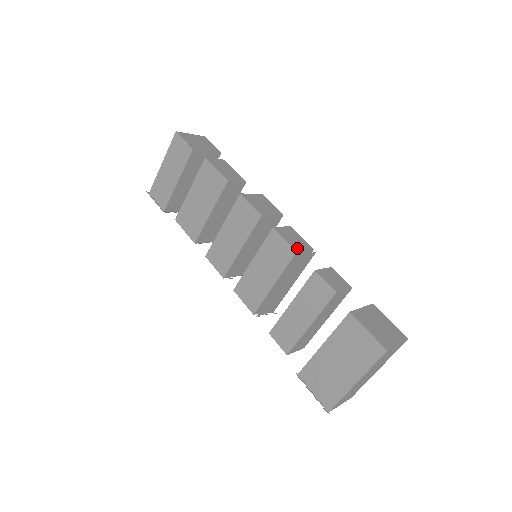
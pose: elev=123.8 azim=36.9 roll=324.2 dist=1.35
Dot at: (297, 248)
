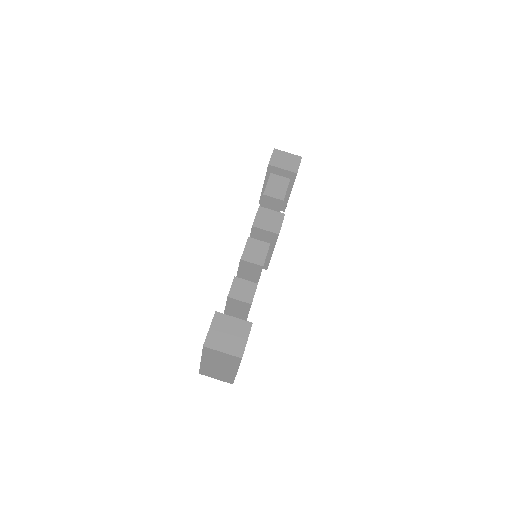
Dot at: (246, 258)
